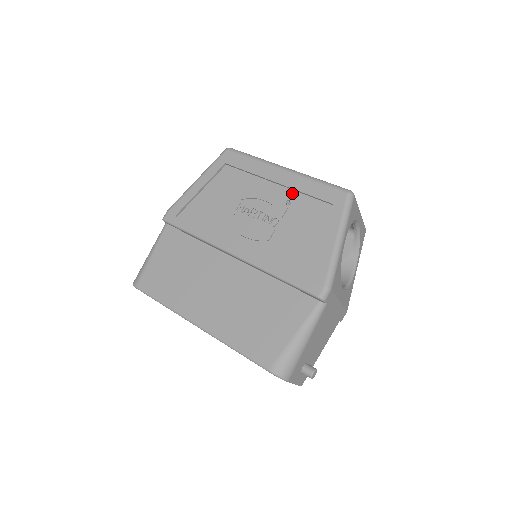
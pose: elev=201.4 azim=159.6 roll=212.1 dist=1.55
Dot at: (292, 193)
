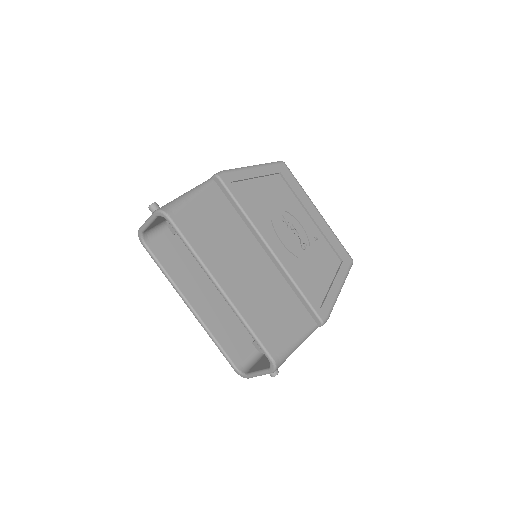
Dot at: (319, 234)
